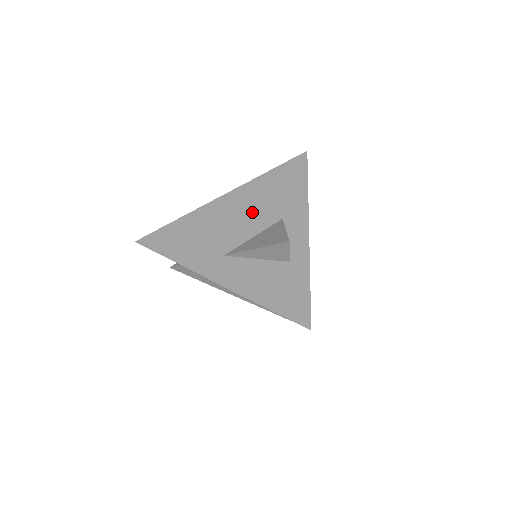
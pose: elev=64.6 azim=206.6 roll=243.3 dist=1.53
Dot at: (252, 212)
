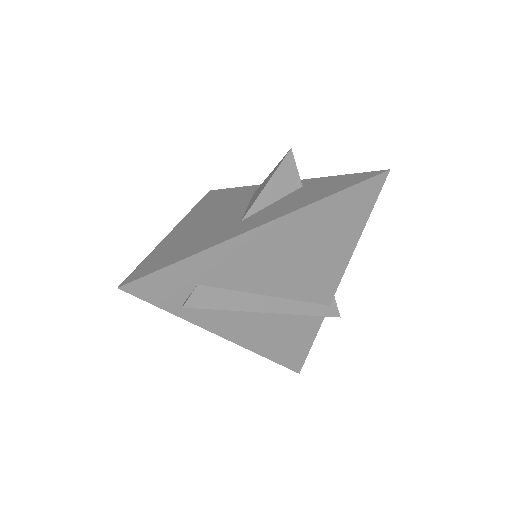
Dot at: (220, 210)
